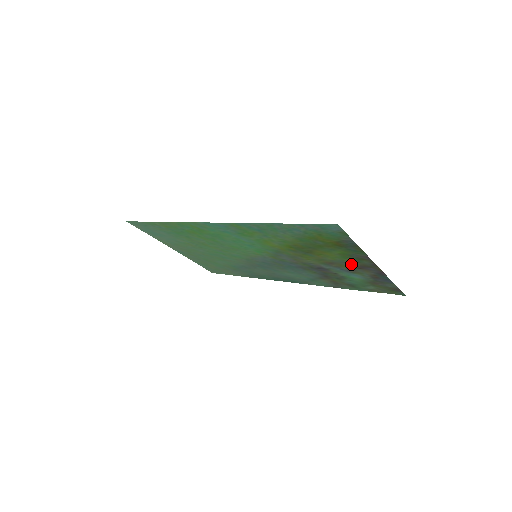
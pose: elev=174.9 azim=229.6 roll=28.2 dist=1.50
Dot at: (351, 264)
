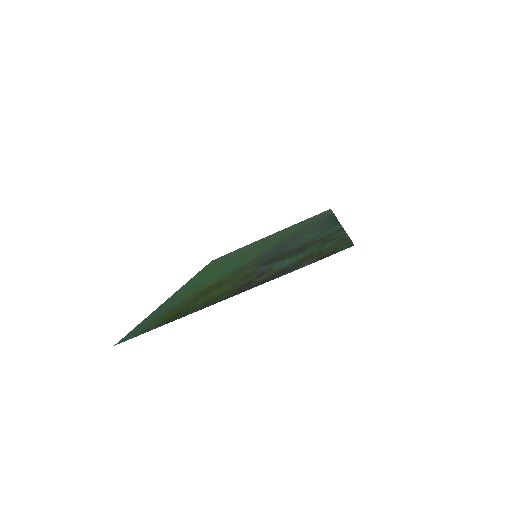
Dot at: (238, 286)
